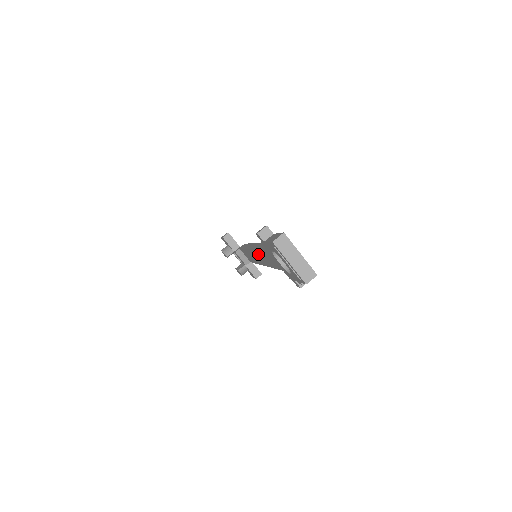
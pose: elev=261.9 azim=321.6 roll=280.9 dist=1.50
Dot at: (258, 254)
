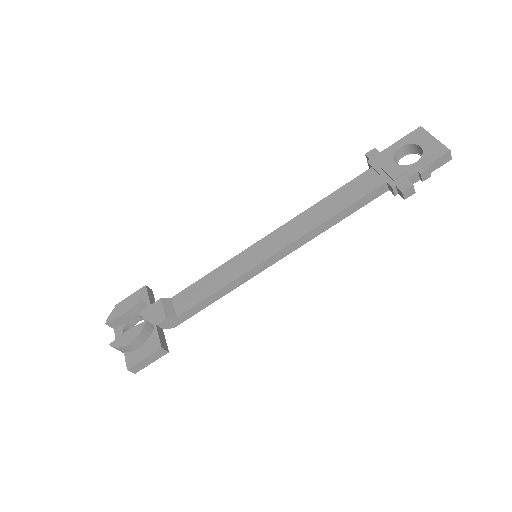
Dot at: (299, 221)
